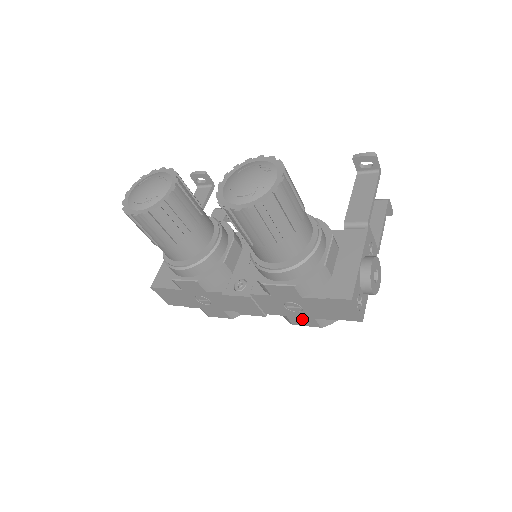
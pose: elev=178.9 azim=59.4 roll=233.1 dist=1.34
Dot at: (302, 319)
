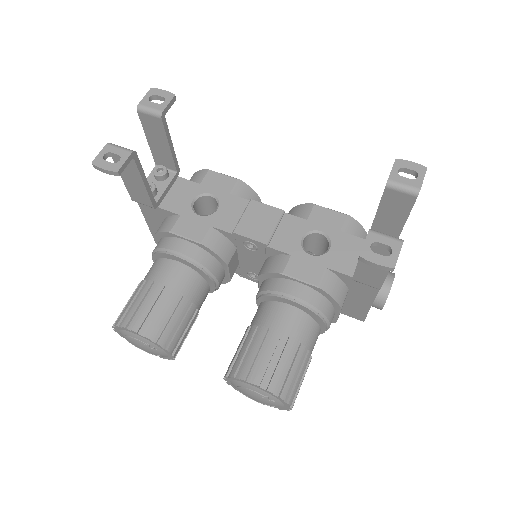
Dot at: occluded
